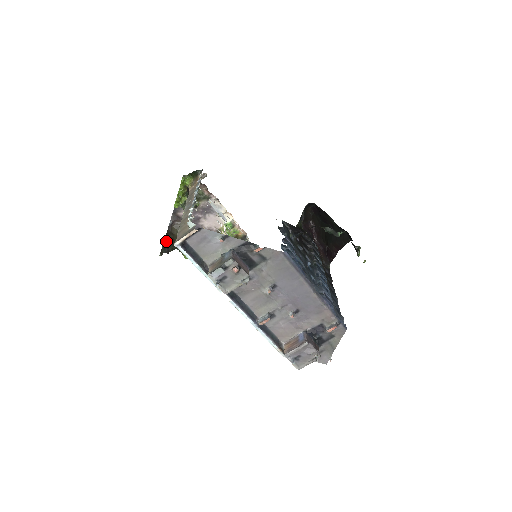
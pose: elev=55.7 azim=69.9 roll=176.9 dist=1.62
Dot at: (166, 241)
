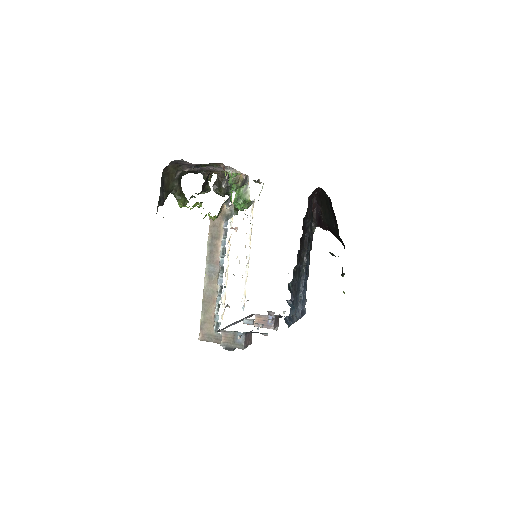
Dot at: (161, 190)
